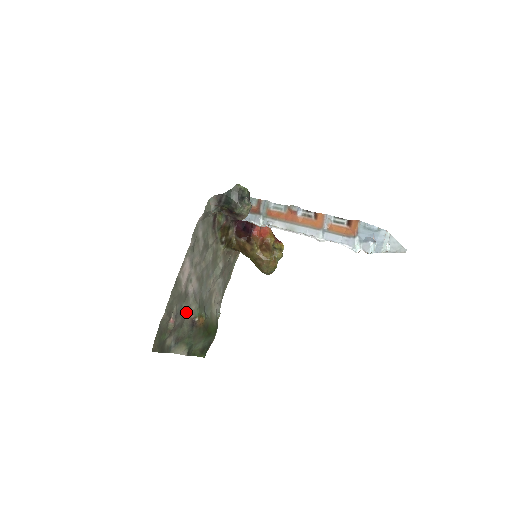
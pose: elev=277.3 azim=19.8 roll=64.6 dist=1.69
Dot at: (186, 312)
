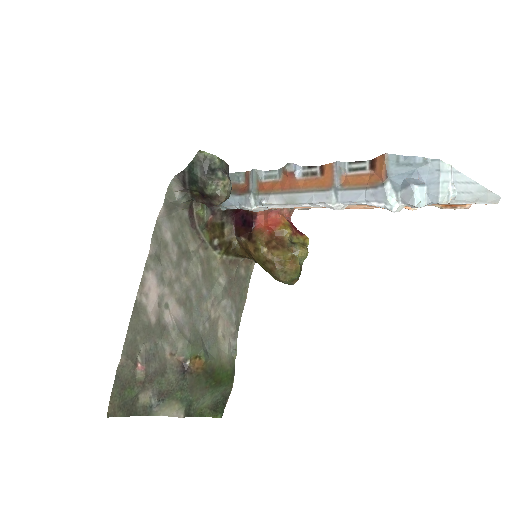
Dot at: (168, 353)
